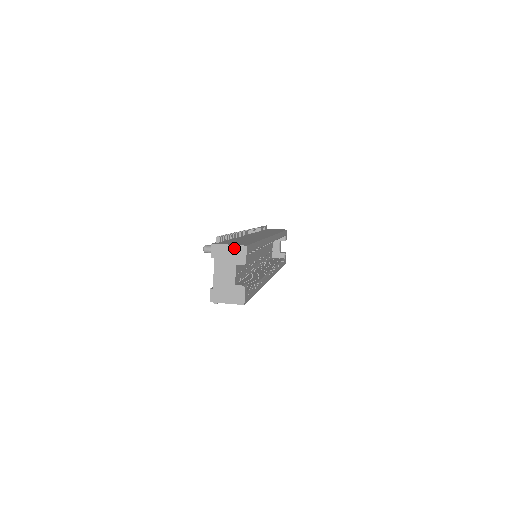
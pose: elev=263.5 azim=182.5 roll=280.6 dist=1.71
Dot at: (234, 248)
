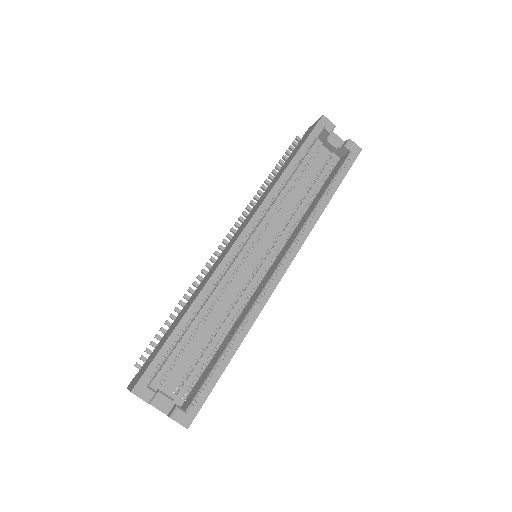
Dot at: occluded
